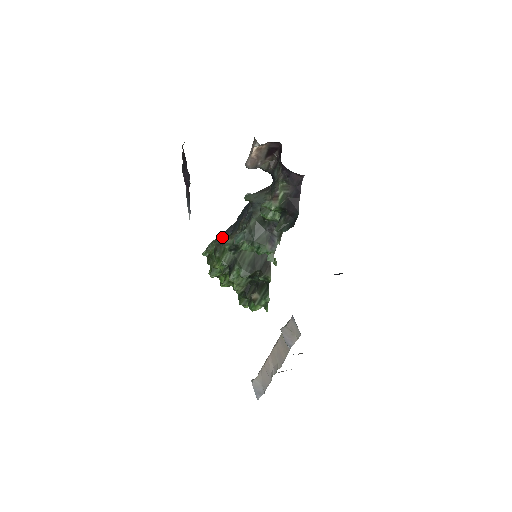
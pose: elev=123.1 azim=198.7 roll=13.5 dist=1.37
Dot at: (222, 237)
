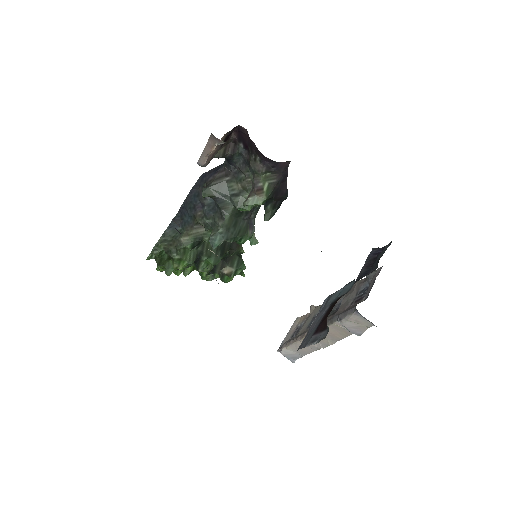
Dot at: (170, 235)
